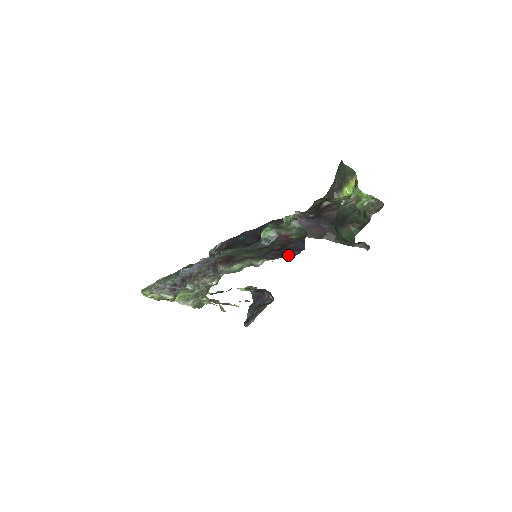
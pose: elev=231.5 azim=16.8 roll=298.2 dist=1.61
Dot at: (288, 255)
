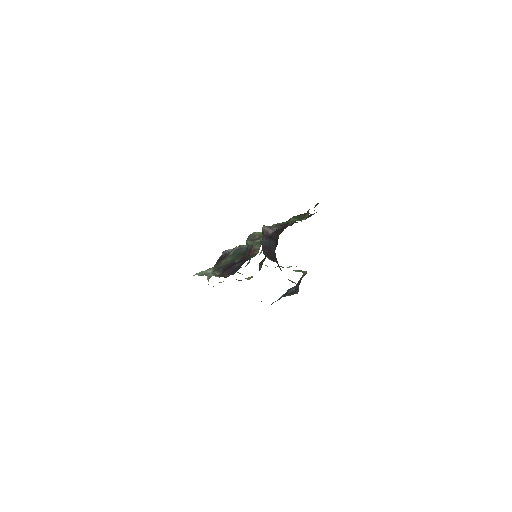
Dot at: (226, 274)
